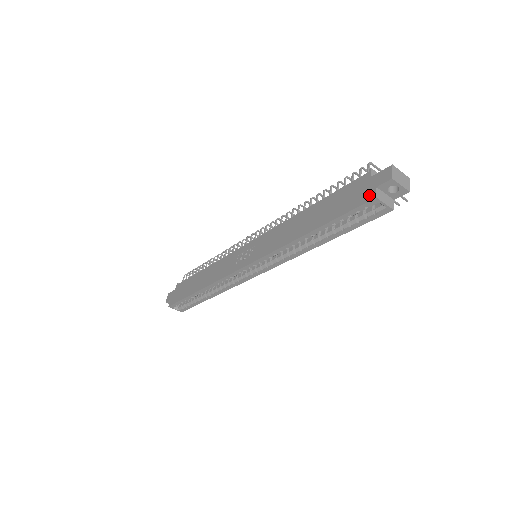
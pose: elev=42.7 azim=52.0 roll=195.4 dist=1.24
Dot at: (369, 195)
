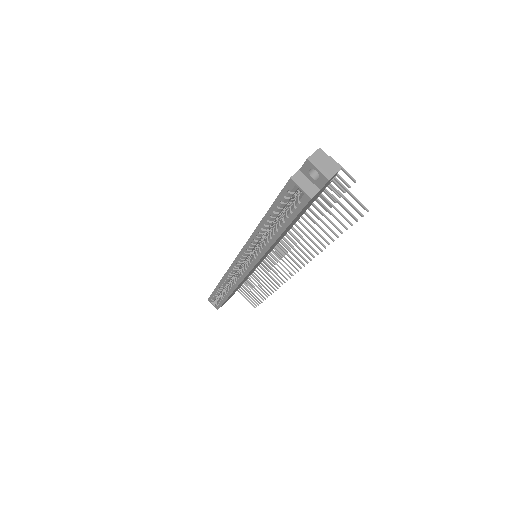
Dot at: occluded
